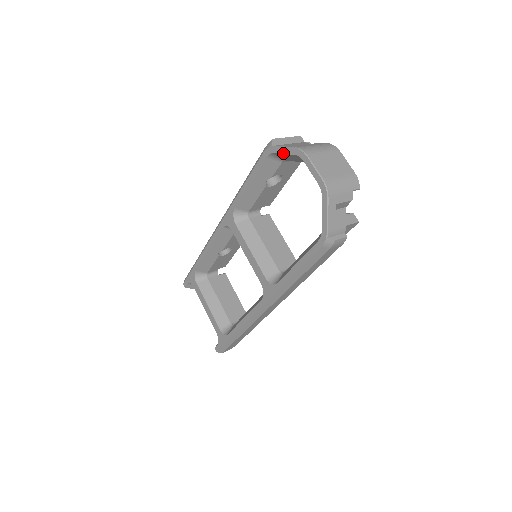
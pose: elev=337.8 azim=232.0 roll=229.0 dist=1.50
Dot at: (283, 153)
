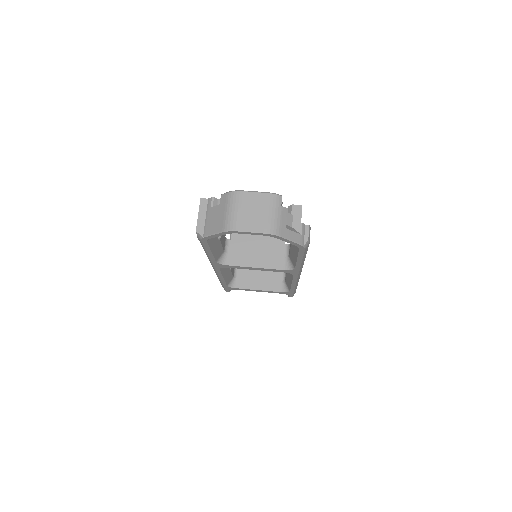
Dot at: occluded
